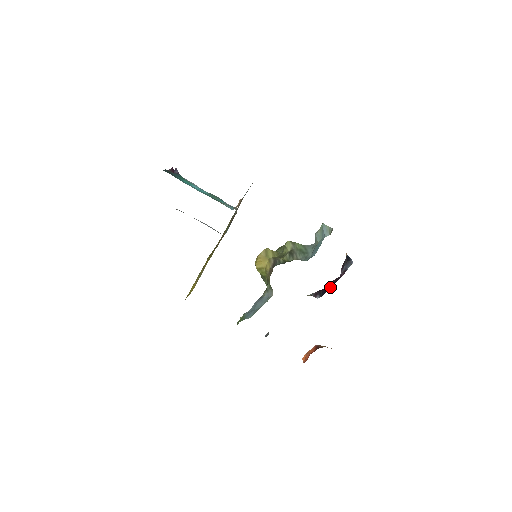
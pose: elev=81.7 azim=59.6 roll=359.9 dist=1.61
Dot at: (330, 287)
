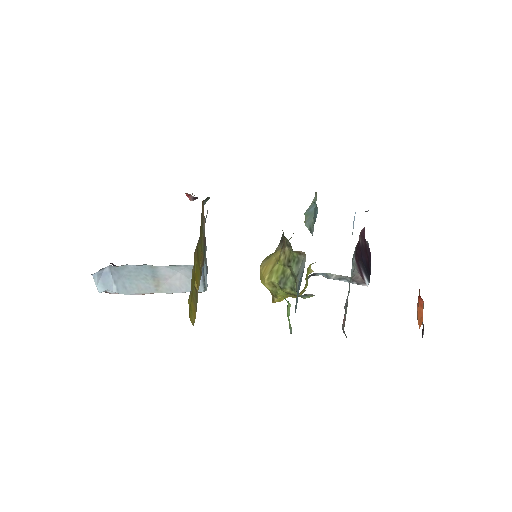
Dot at: (368, 266)
